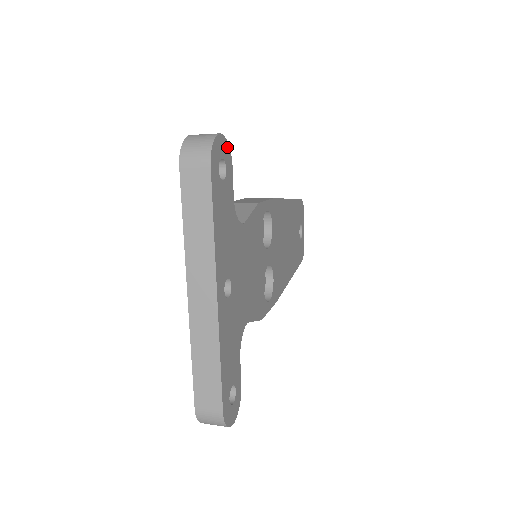
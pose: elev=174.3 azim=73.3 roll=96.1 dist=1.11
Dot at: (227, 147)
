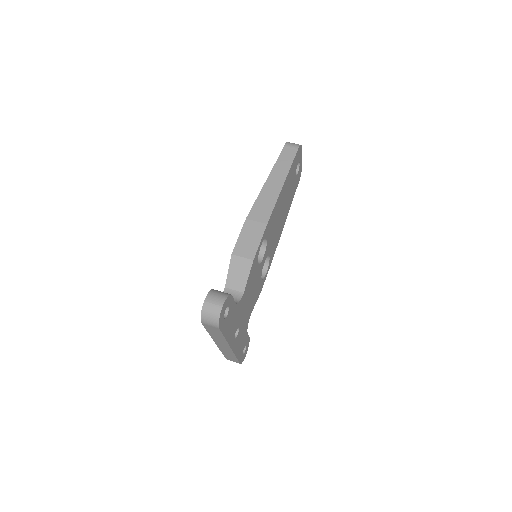
Dot at: (228, 299)
